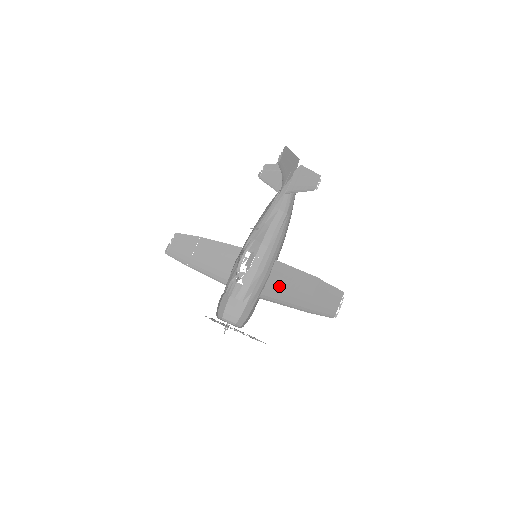
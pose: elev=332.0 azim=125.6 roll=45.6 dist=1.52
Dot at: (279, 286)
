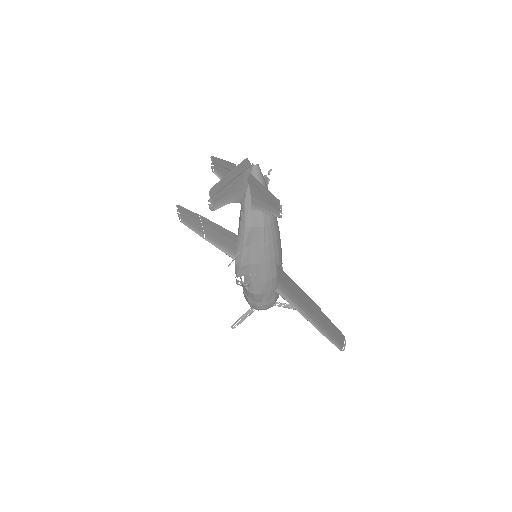
Dot at: (289, 290)
